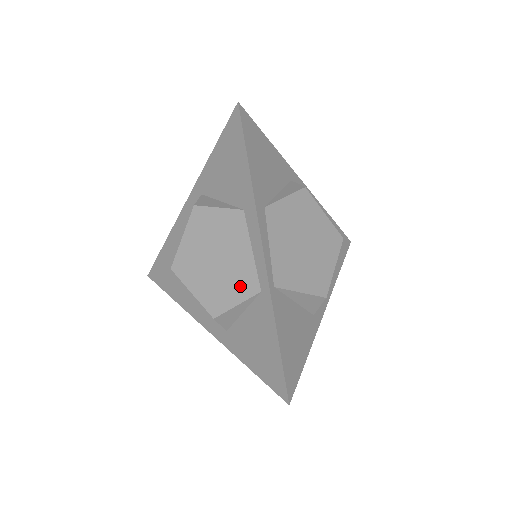
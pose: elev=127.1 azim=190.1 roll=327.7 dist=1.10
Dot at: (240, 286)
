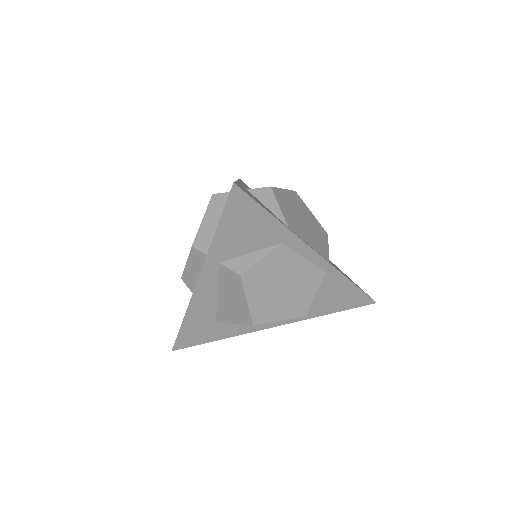
Dot at: (310, 284)
